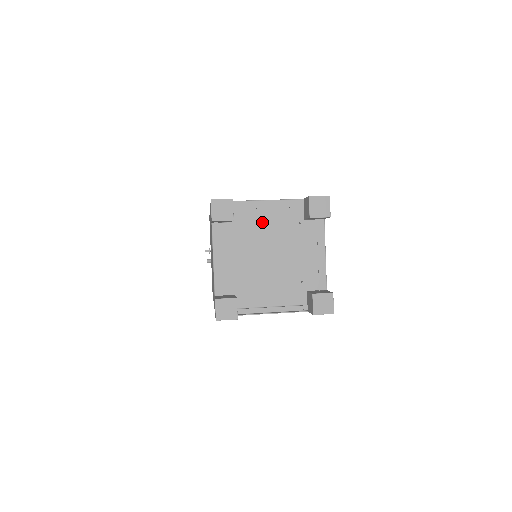
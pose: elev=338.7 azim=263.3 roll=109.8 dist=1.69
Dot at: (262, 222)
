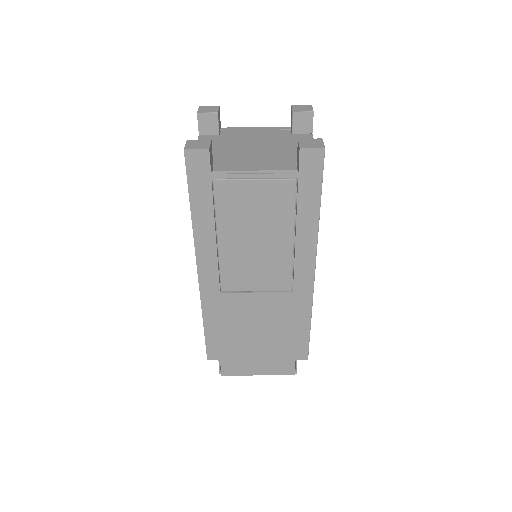
Dot at: (249, 135)
